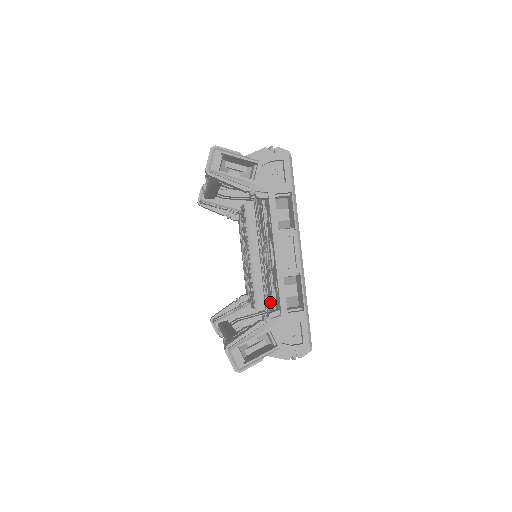
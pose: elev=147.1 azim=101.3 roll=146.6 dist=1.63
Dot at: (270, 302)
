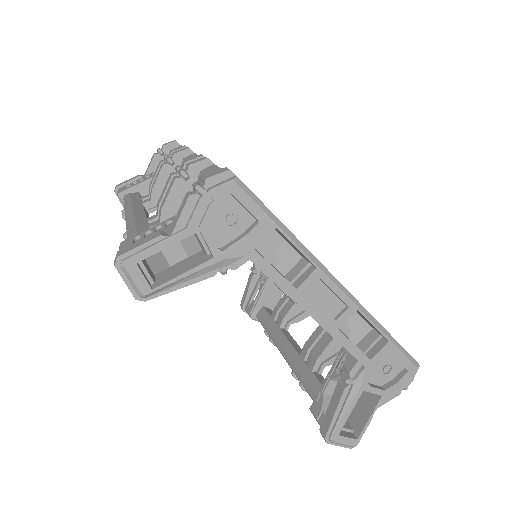
Dot at: occluded
